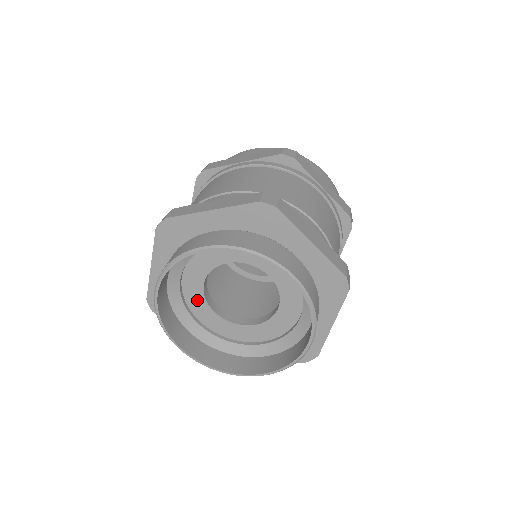
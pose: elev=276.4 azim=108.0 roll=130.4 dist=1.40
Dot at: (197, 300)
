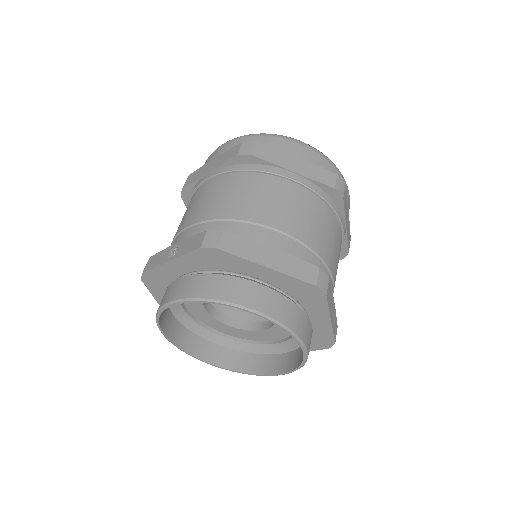
Dot at: occluded
